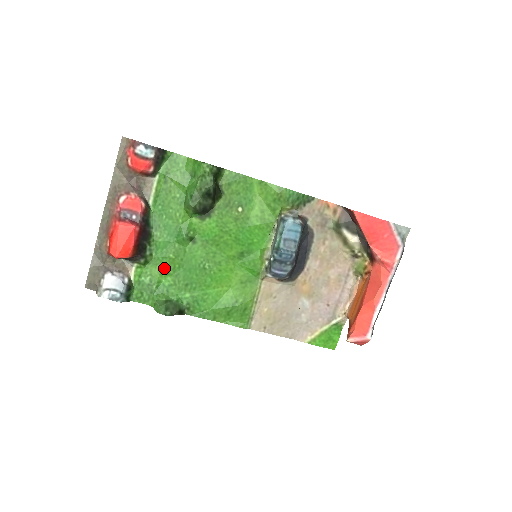
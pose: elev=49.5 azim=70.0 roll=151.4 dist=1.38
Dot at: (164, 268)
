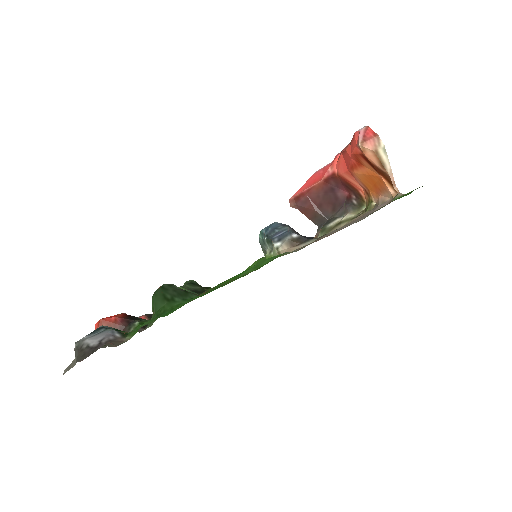
Dot at: occluded
